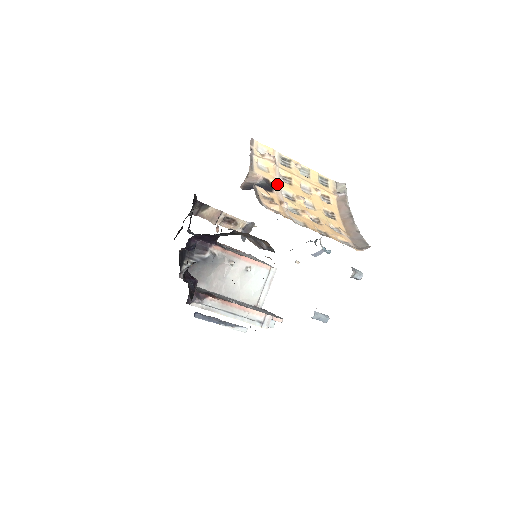
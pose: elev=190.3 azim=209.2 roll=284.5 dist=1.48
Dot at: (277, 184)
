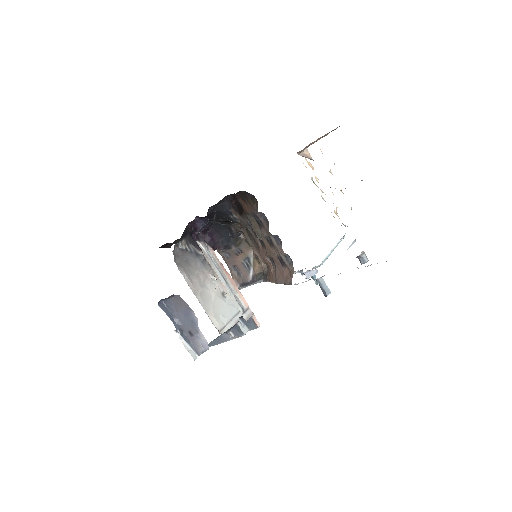
Dot at: occluded
